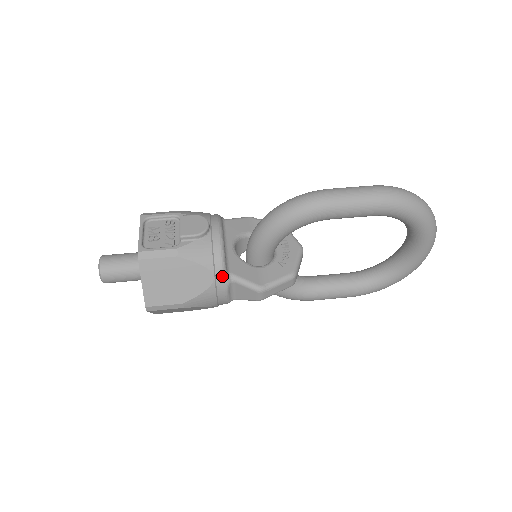
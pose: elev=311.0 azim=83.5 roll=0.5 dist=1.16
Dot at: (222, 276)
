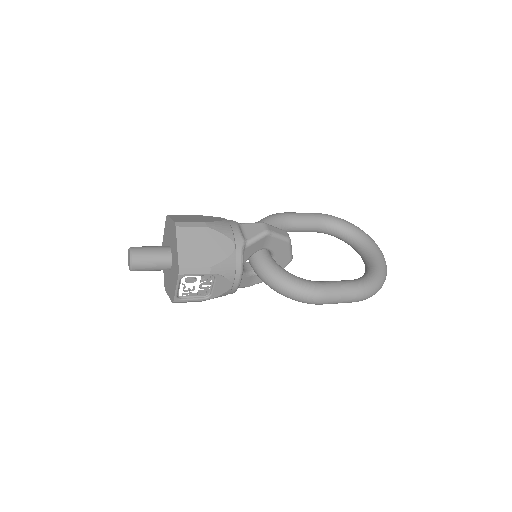
Dot at: (231, 220)
